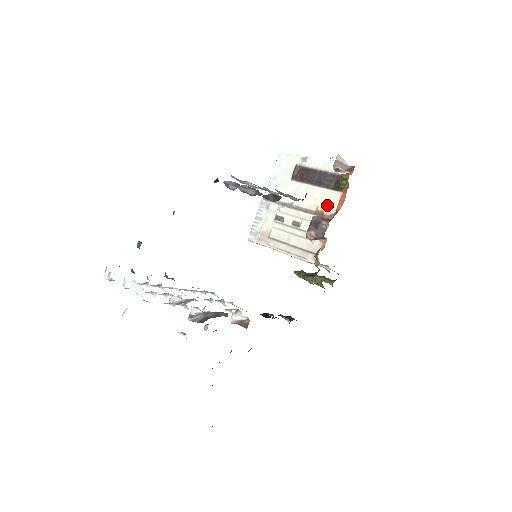
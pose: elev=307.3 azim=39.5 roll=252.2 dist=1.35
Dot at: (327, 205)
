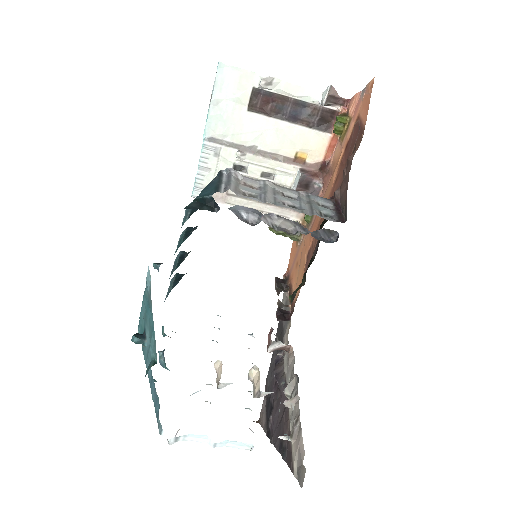
Dot at: (310, 151)
